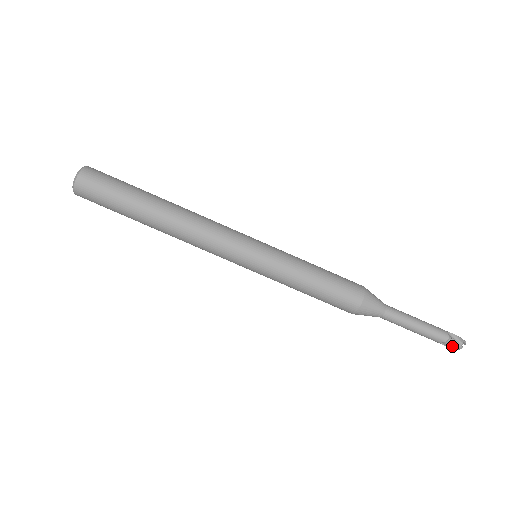
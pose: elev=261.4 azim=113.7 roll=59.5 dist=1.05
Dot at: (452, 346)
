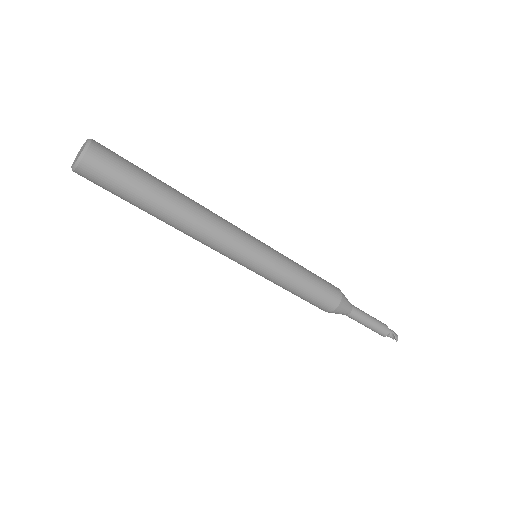
Dot at: occluded
